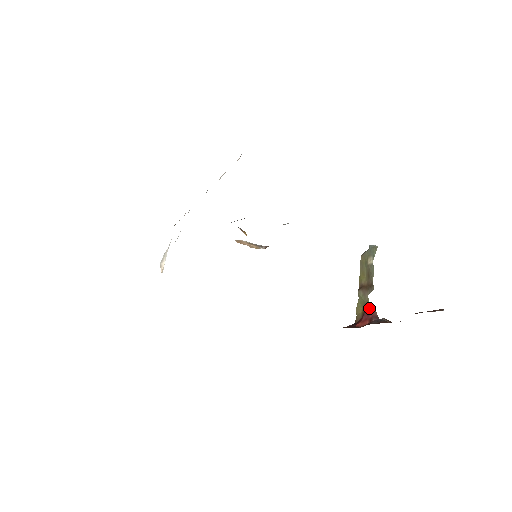
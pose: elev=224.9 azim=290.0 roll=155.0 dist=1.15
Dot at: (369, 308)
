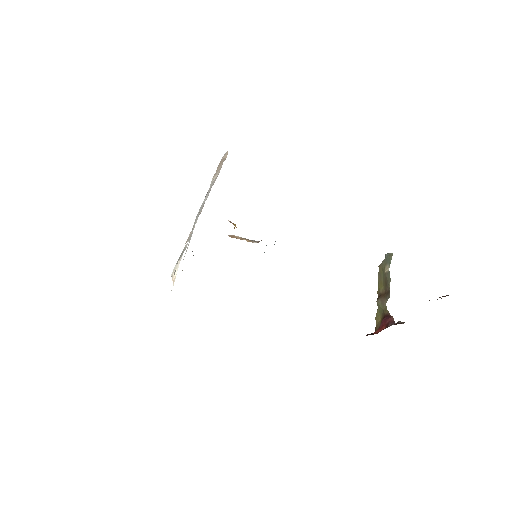
Dot at: (387, 315)
